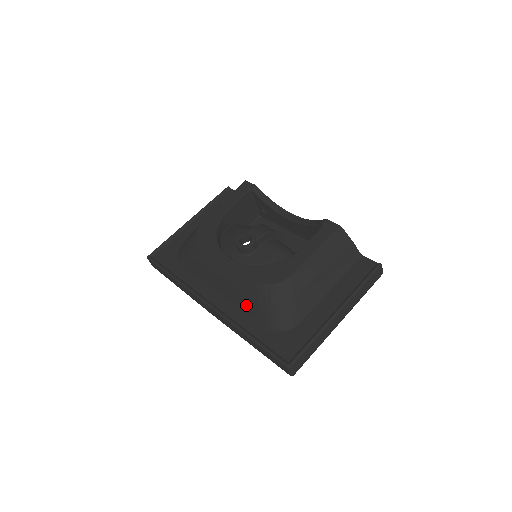
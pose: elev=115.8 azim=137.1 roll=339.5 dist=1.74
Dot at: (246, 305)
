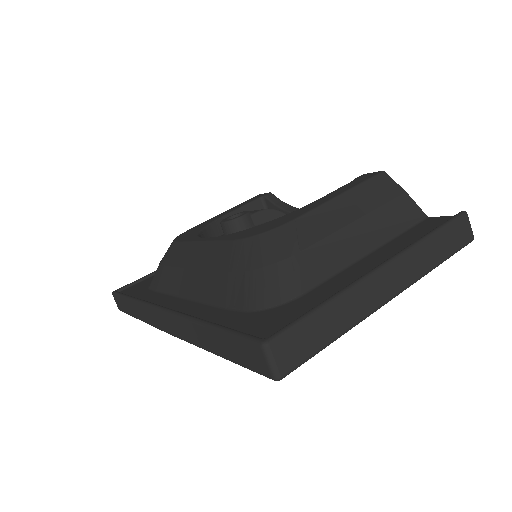
Dot at: (216, 289)
